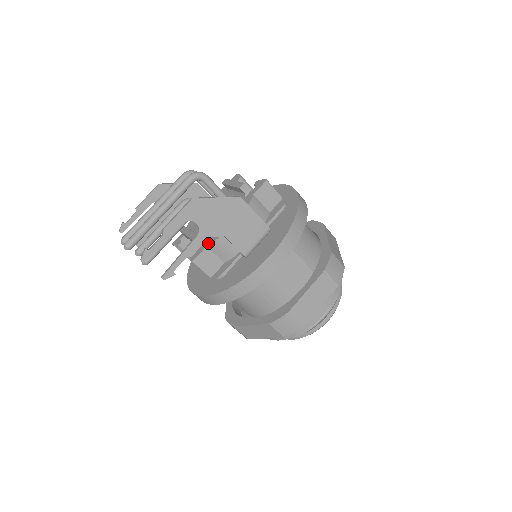
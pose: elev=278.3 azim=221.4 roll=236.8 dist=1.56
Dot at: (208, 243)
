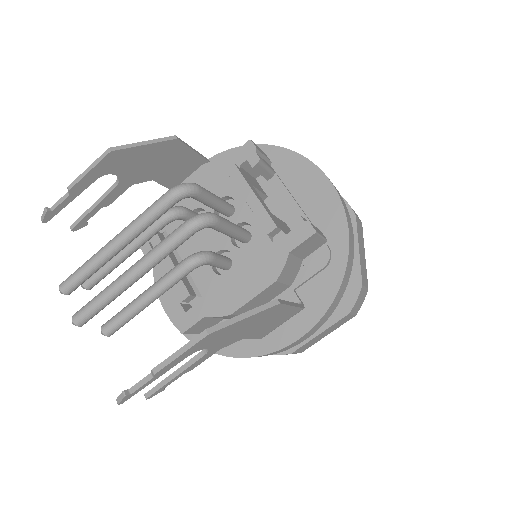
Dot at: (207, 312)
